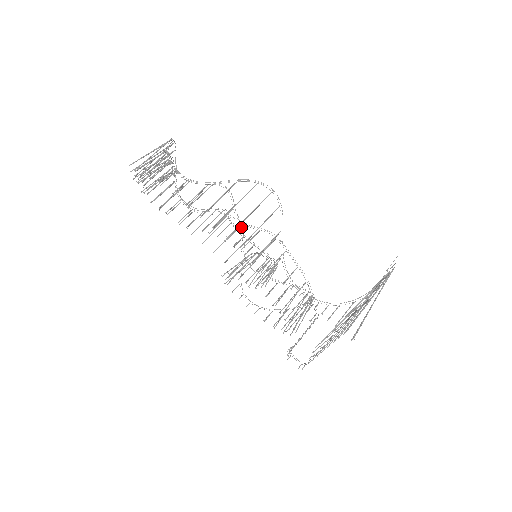
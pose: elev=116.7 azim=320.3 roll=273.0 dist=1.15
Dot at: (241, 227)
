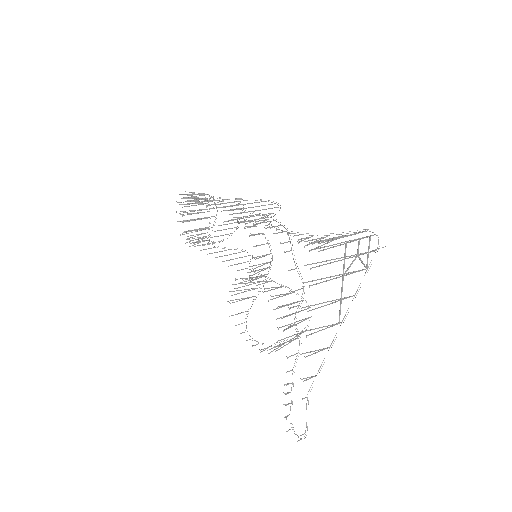
Dot at: (252, 255)
